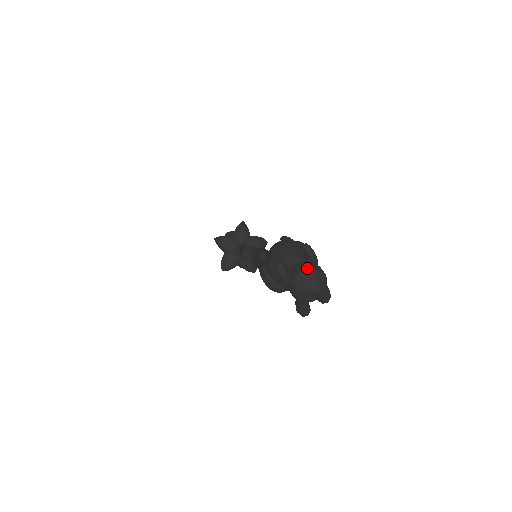
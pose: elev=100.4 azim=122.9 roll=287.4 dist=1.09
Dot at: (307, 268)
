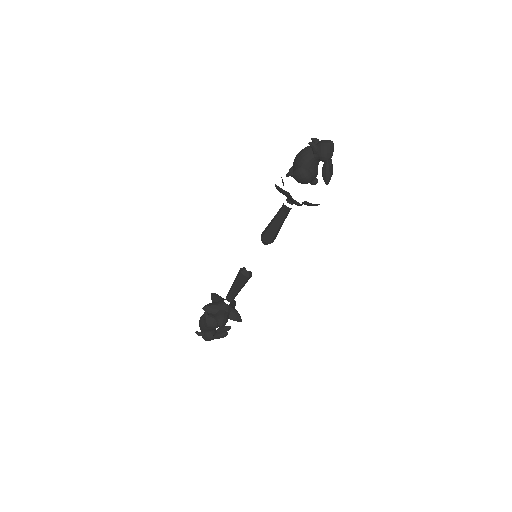
Dot at: (321, 140)
